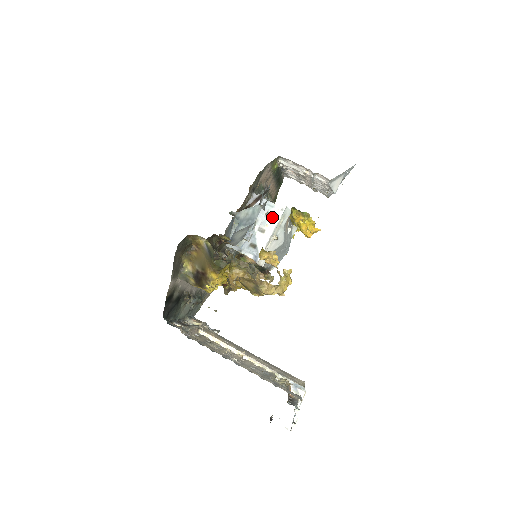
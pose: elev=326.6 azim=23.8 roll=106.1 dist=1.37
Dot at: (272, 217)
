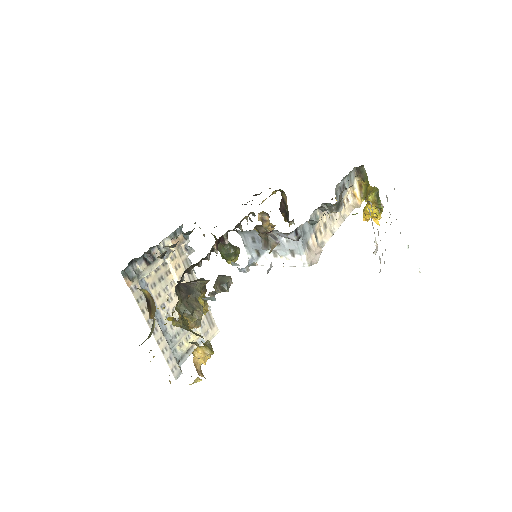
Dot at: (292, 257)
